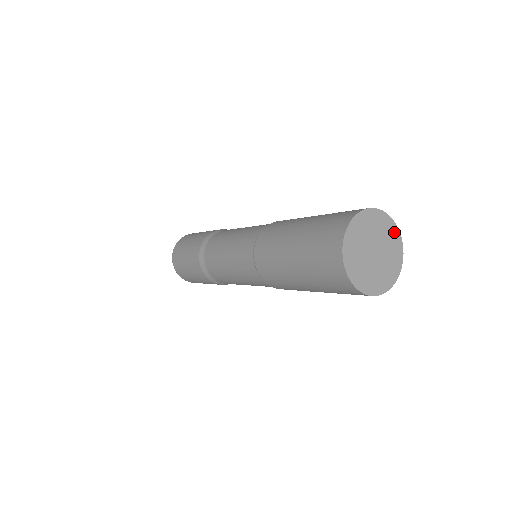
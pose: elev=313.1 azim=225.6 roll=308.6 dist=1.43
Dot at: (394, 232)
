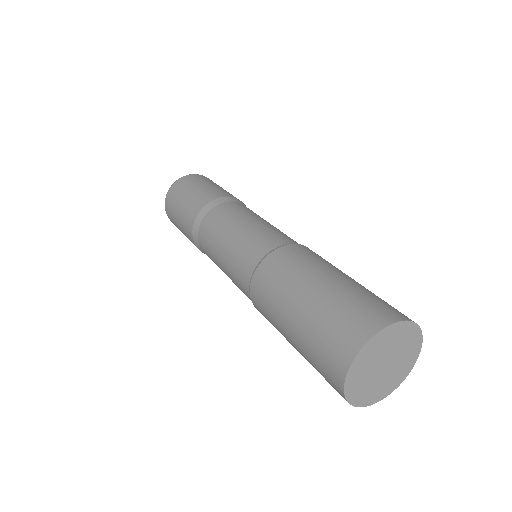
Dot at: (405, 328)
